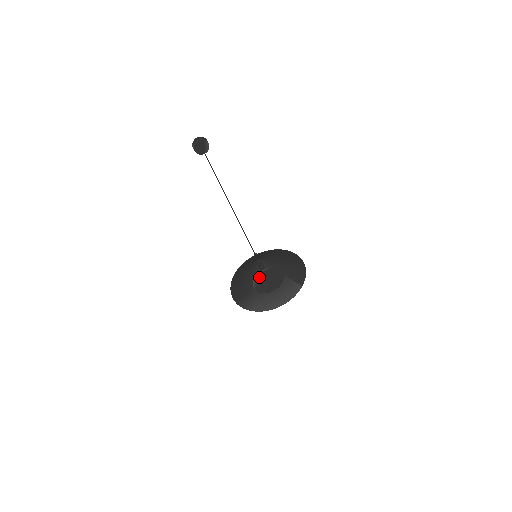
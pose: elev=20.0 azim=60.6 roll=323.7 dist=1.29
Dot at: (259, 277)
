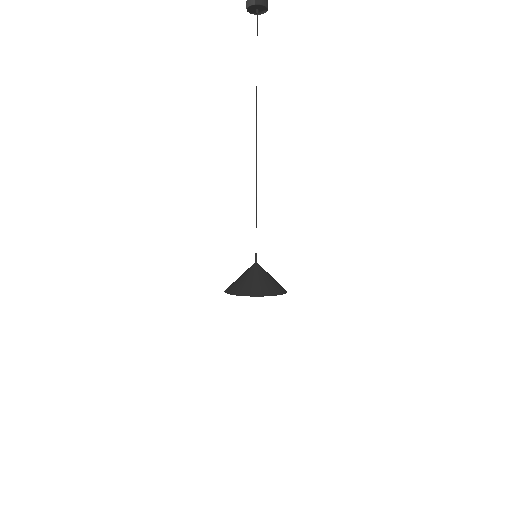
Dot at: occluded
